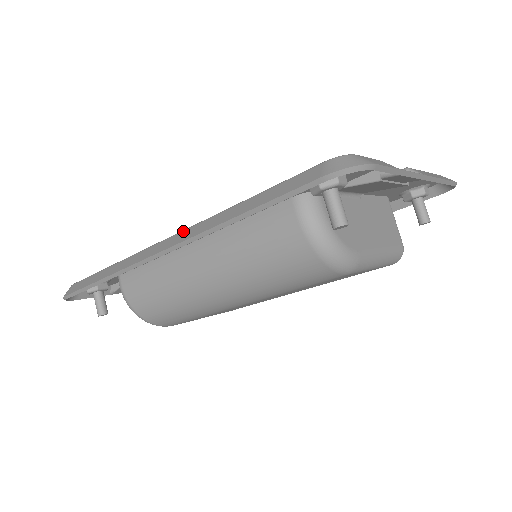
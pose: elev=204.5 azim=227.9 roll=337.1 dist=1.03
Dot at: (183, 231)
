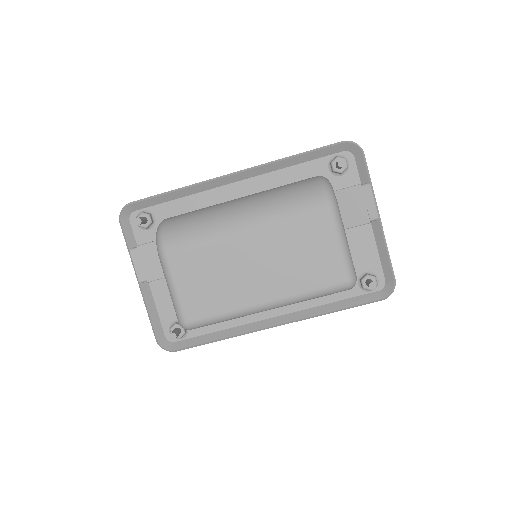
Dot at: (252, 175)
